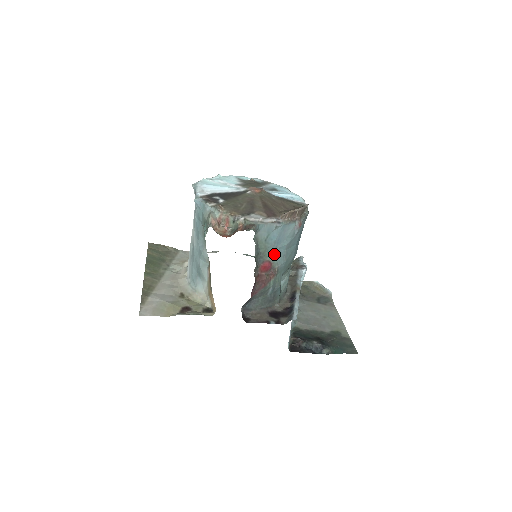
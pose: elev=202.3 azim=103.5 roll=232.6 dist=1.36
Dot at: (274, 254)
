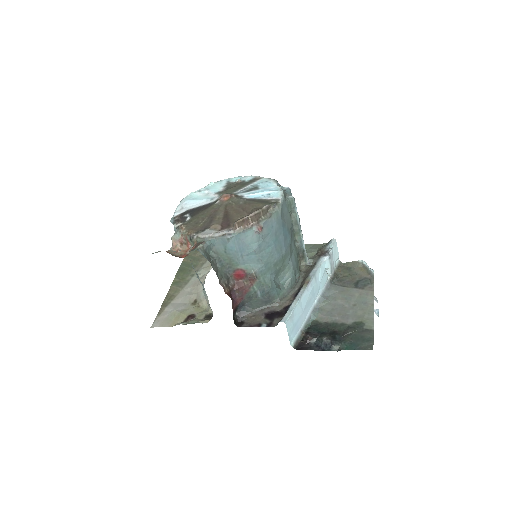
Dot at: (244, 261)
